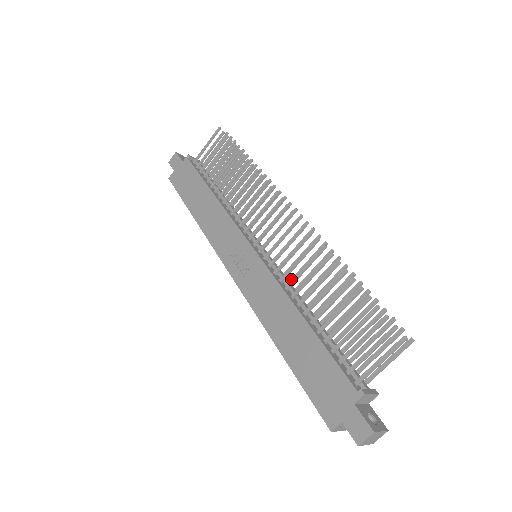
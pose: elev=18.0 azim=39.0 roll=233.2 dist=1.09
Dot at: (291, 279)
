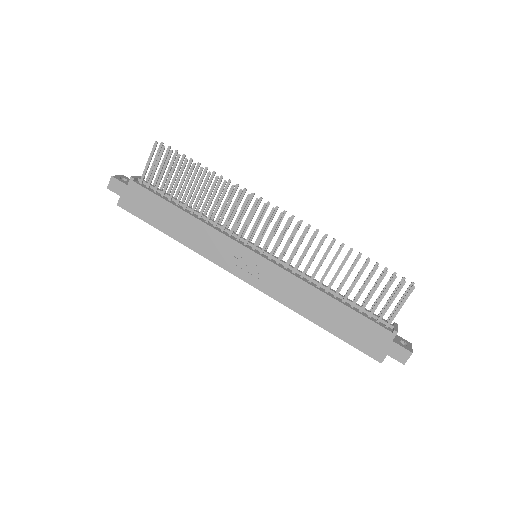
Dot at: occluded
